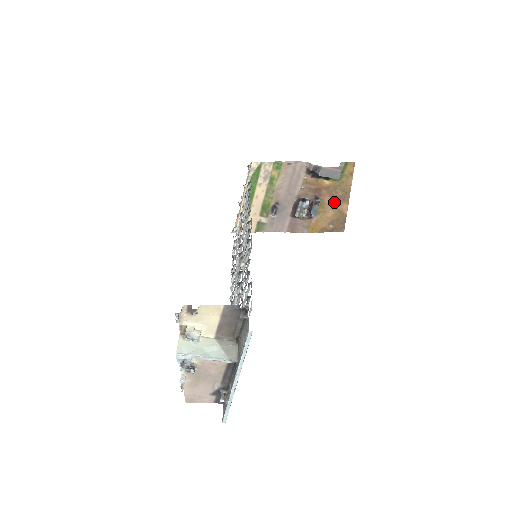
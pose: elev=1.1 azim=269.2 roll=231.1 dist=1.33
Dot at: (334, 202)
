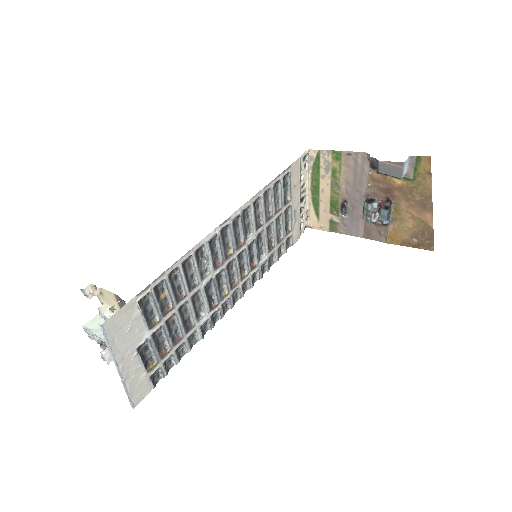
Dot at: (413, 209)
